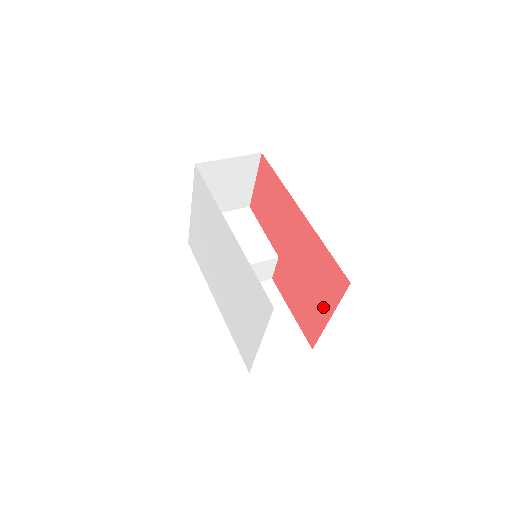
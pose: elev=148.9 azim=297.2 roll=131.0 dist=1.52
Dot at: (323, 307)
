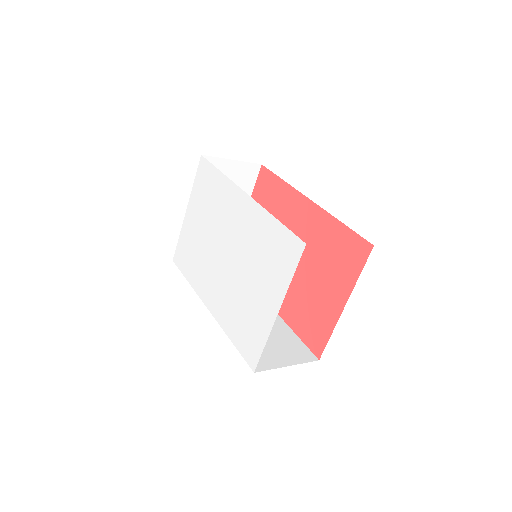
Dot at: (336, 295)
